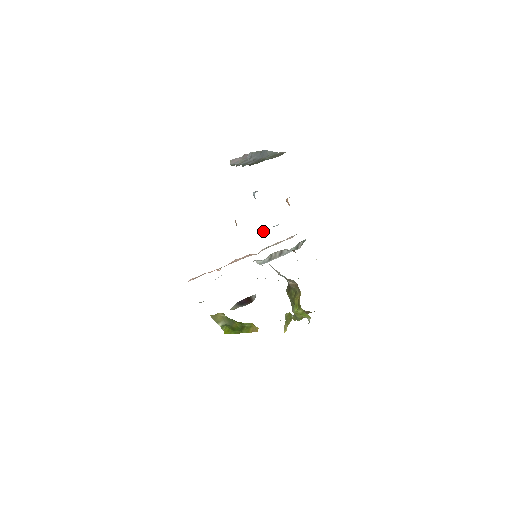
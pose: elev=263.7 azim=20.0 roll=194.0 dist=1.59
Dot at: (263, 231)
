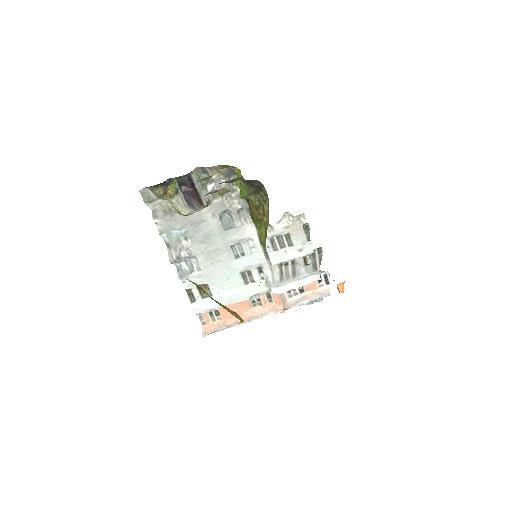
Dot at: occluded
